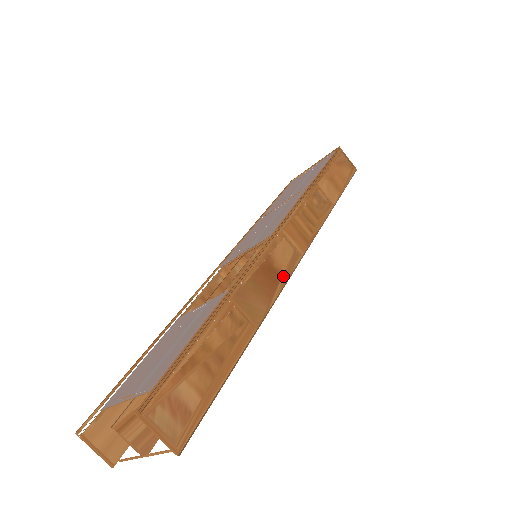
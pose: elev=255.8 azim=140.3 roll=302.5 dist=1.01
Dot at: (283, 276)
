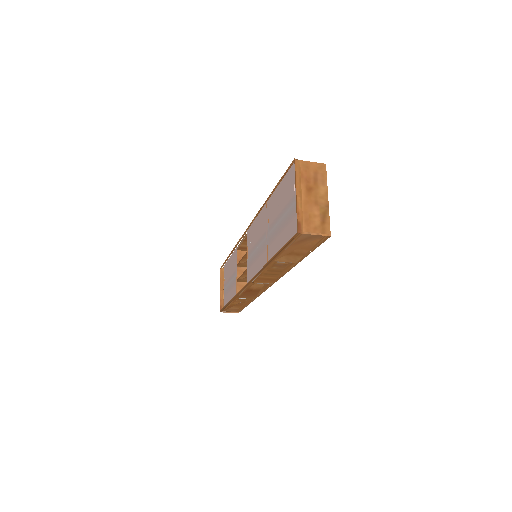
Dot at: (261, 290)
